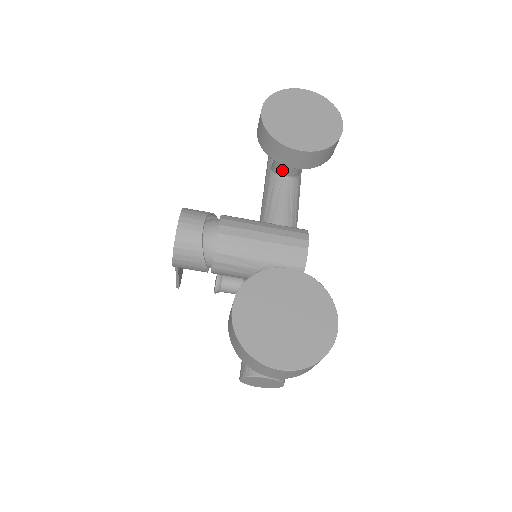
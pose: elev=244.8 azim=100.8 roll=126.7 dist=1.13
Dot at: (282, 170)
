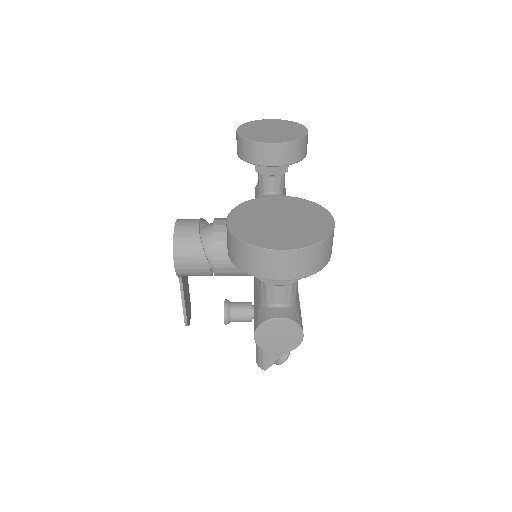
Dot at: (266, 187)
